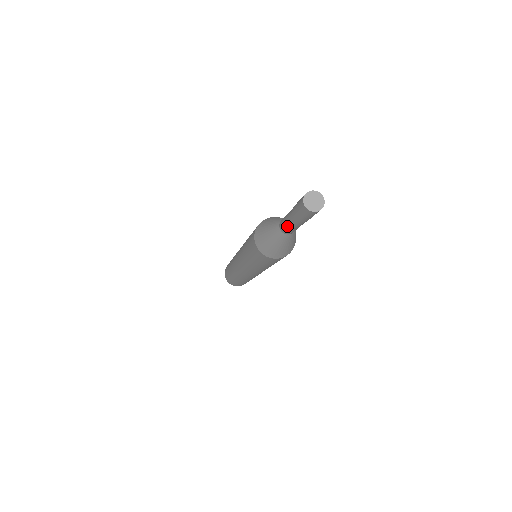
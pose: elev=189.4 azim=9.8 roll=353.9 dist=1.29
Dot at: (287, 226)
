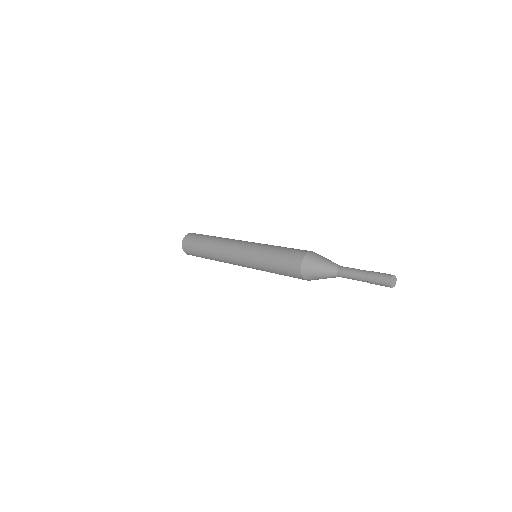
Dot at: (350, 274)
